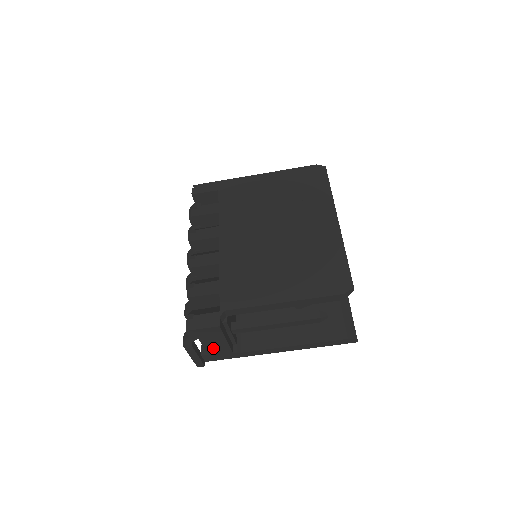
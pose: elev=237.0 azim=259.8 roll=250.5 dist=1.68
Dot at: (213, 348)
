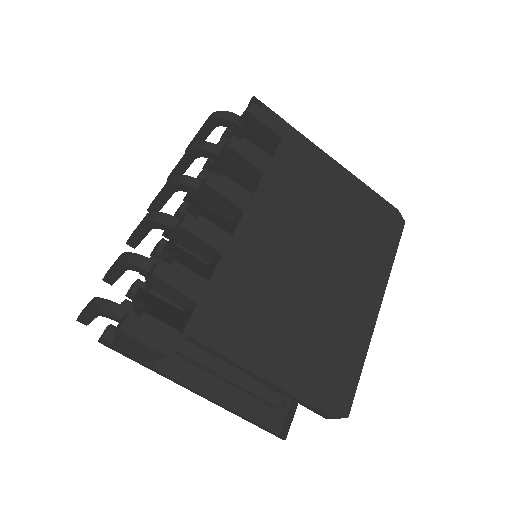
Dot at: (127, 349)
